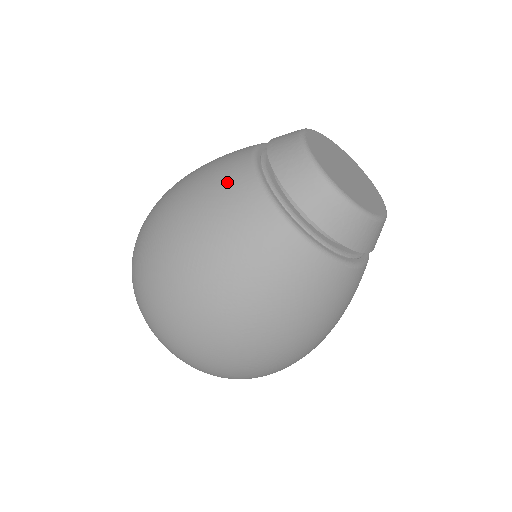
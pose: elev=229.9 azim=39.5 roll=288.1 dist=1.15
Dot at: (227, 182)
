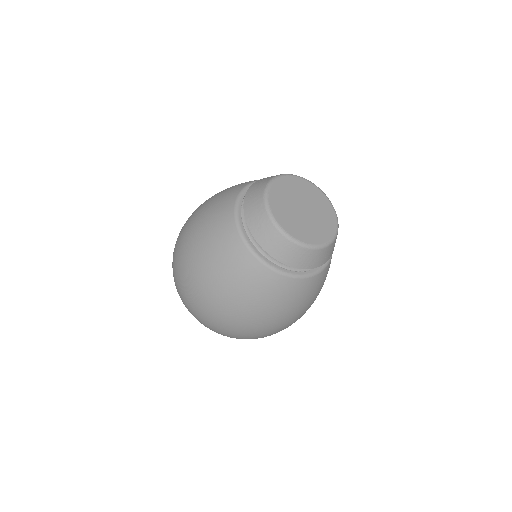
Dot at: (228, 252)
